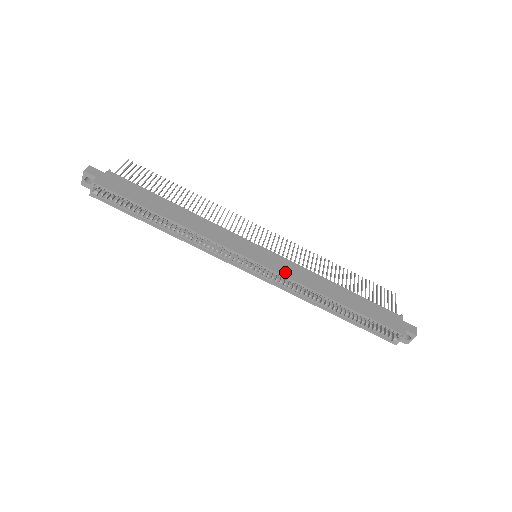
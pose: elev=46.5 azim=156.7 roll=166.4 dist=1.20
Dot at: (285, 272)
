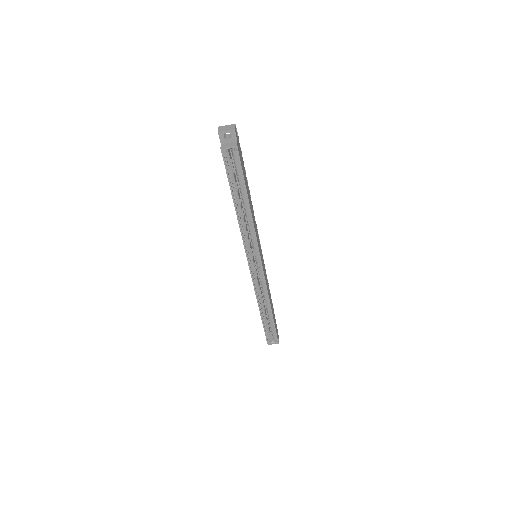
Dot at: occluded
